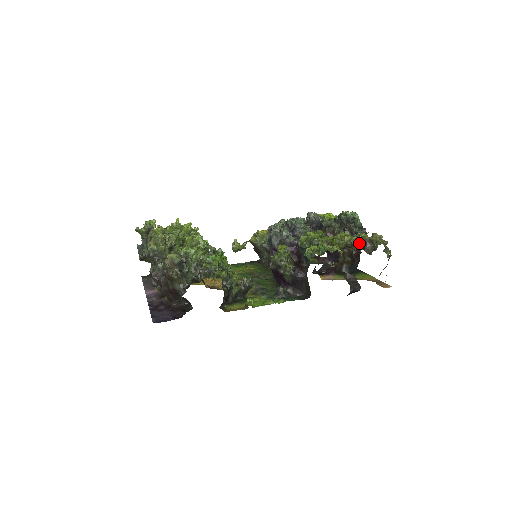
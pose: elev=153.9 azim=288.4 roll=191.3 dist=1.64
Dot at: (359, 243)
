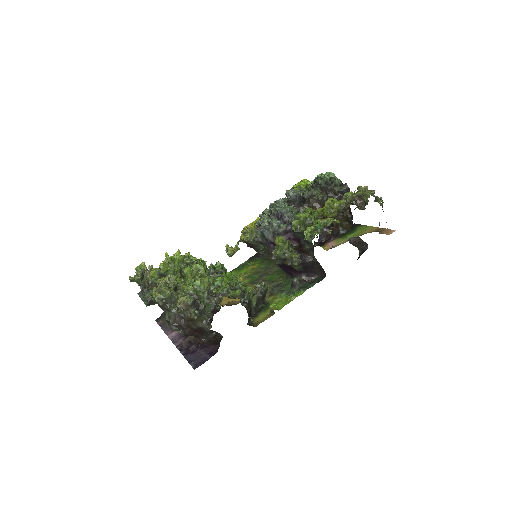
Dot at: (349, 204)
